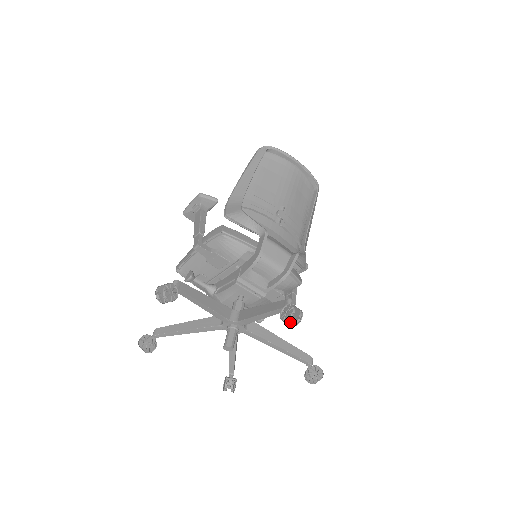
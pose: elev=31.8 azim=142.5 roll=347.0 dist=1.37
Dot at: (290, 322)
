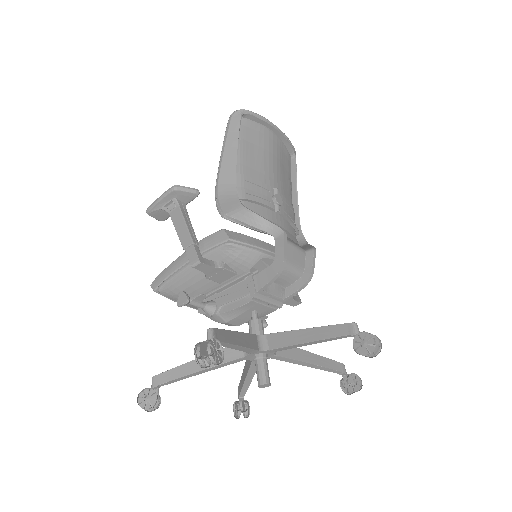
Dot at: occluded
